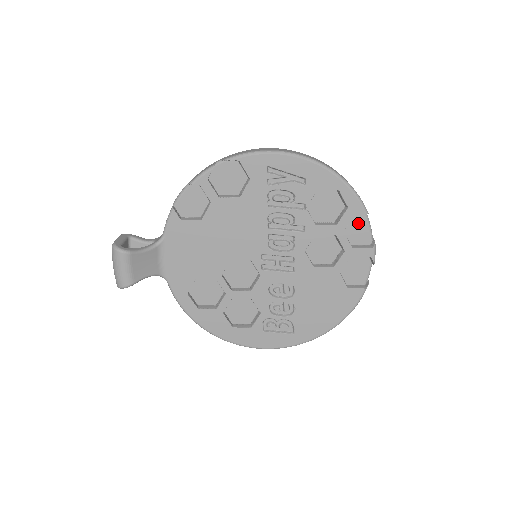
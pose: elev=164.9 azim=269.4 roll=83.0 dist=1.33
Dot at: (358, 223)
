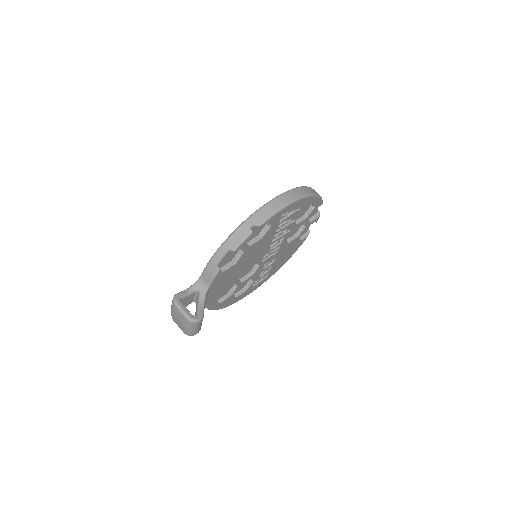
Dot at: occluded
